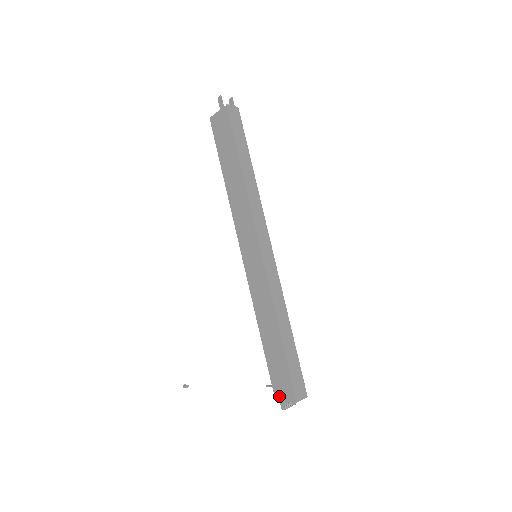
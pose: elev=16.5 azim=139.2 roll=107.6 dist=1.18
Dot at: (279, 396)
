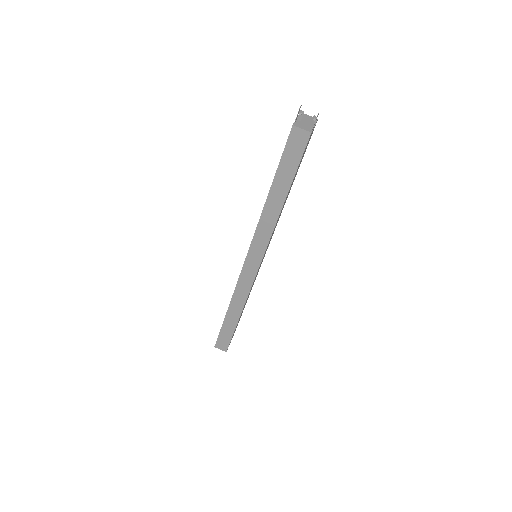
Dot at: occluded
